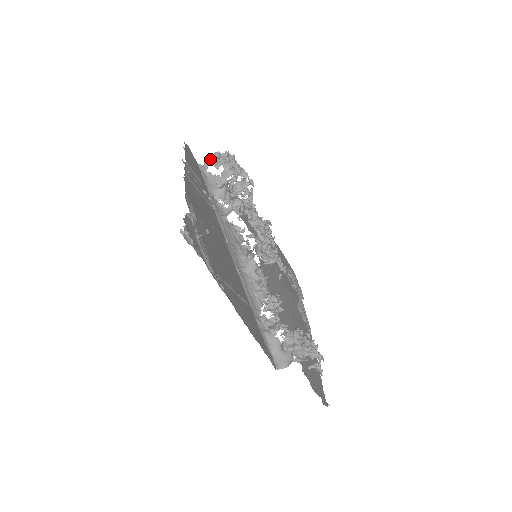
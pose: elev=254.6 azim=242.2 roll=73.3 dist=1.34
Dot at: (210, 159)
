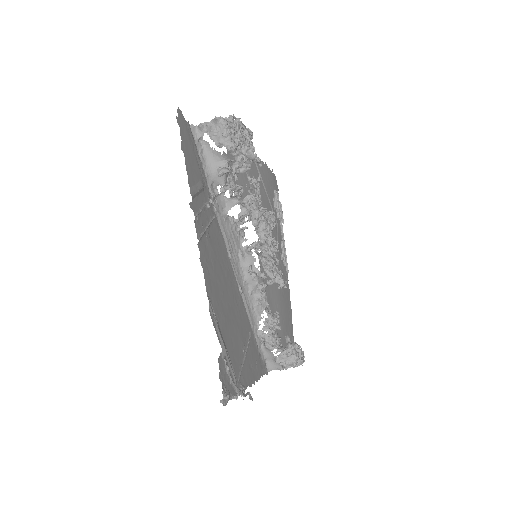
Dot at: (208, 122)
